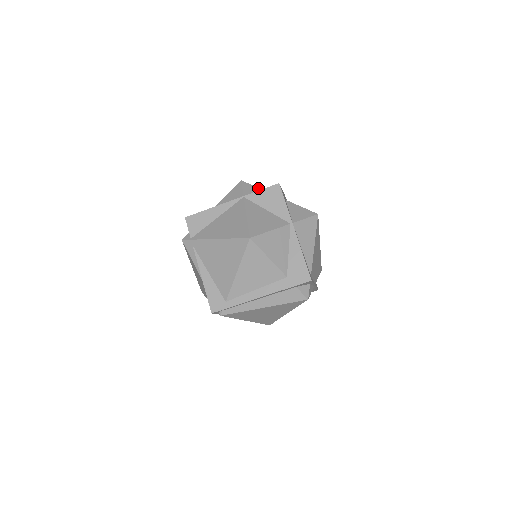
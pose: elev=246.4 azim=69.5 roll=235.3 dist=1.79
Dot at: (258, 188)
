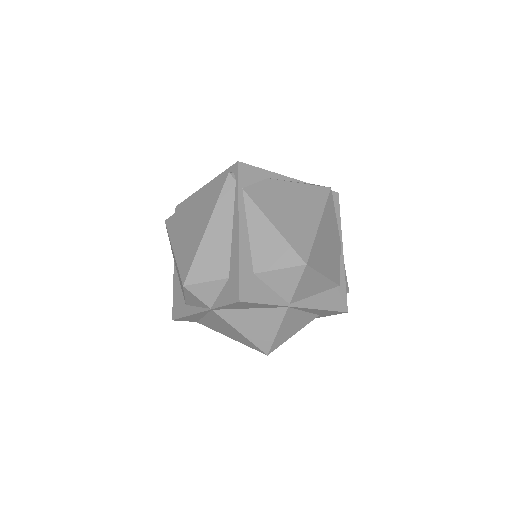
Dot at: (210, 283)
